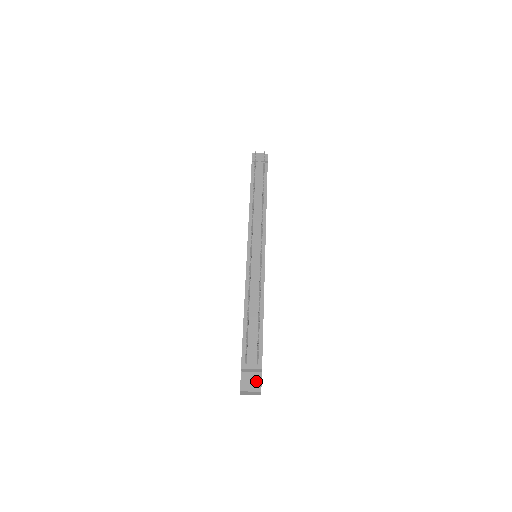
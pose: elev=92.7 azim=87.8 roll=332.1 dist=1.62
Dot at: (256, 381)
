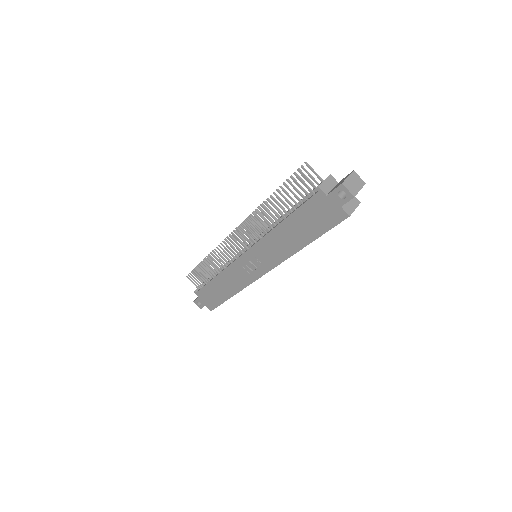
Dot at: (342, 180)
